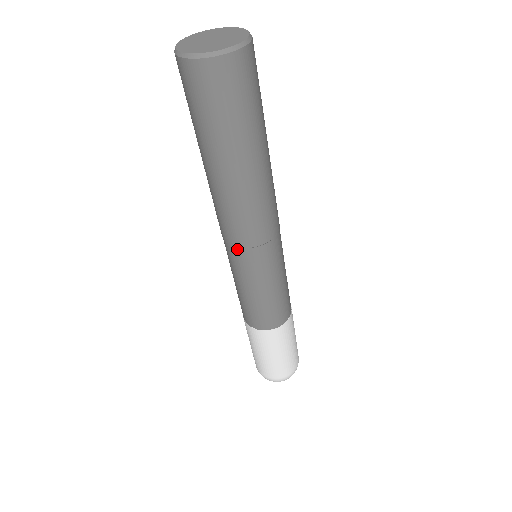
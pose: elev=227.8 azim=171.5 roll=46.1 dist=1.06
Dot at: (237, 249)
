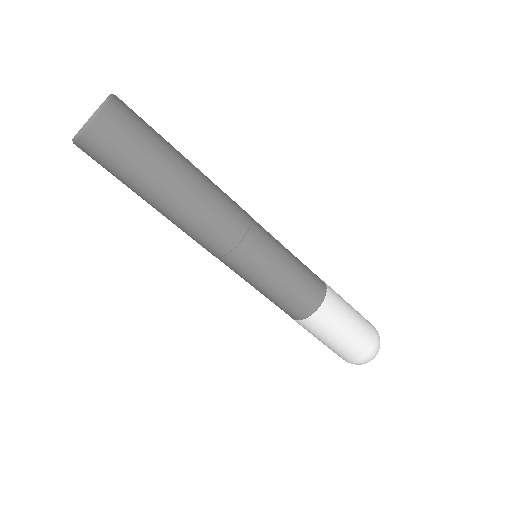
Dot at: (236, 250)
